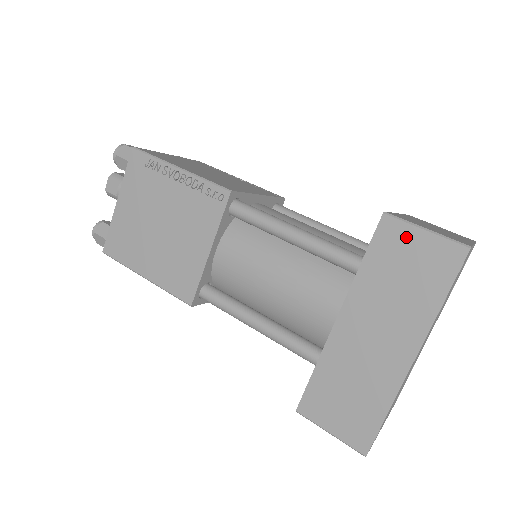
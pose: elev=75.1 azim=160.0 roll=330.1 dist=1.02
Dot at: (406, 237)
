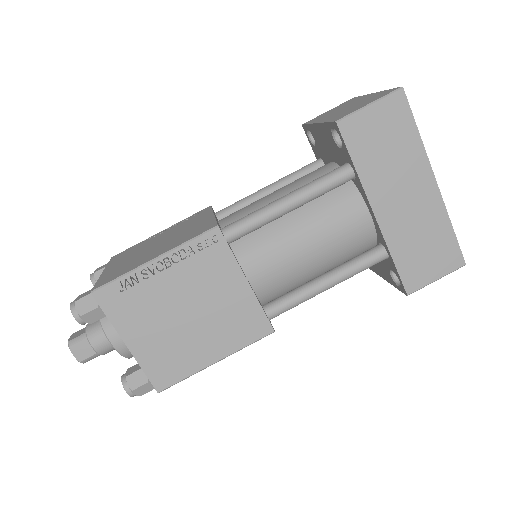
Dot at: (364, 121)
